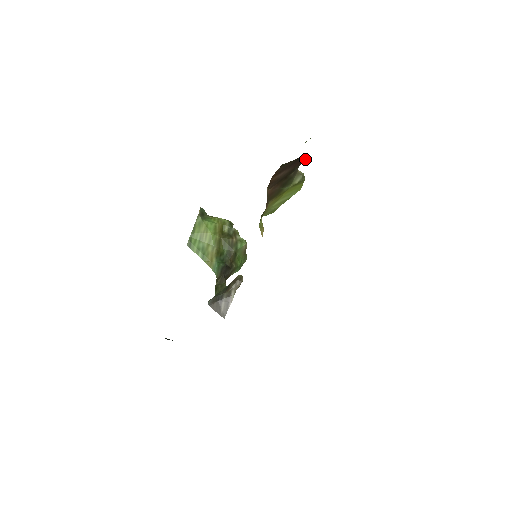
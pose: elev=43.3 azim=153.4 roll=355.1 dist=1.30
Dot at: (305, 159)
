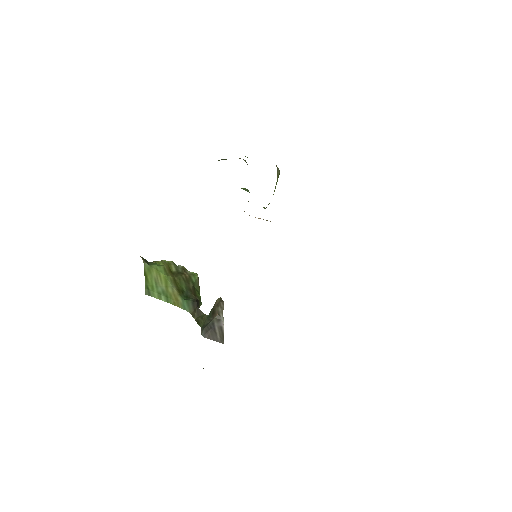
Dot at: occluded
